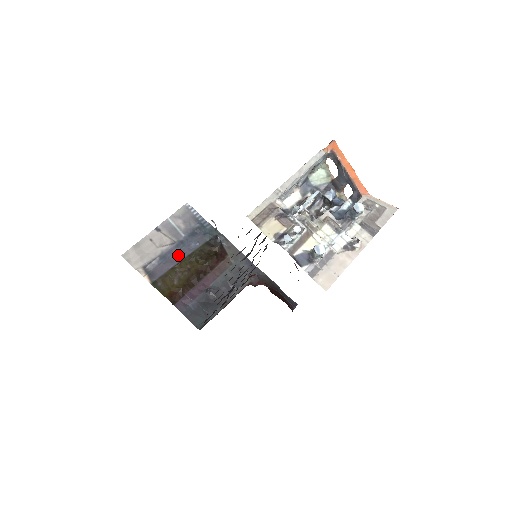
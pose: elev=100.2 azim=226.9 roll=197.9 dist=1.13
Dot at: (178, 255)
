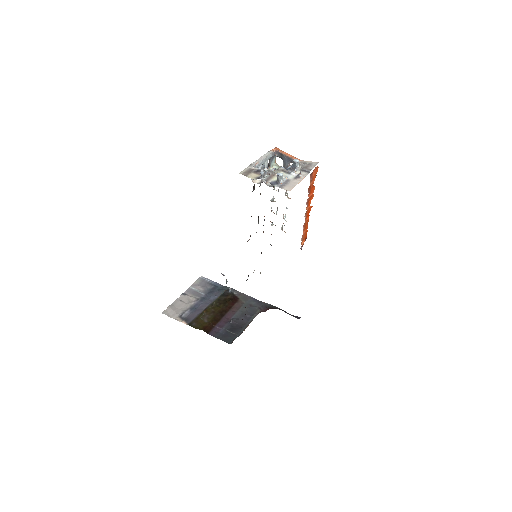
Dot at: (203, 305)
